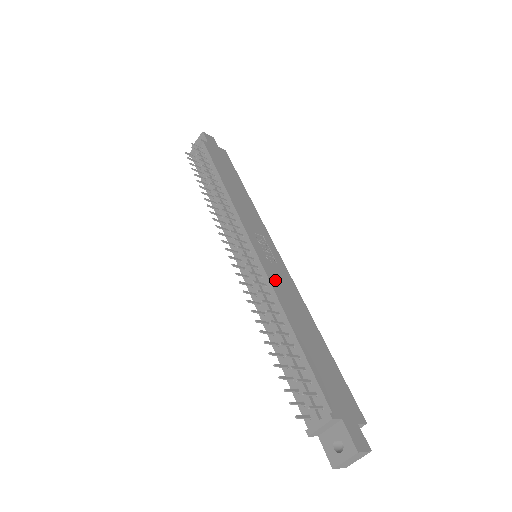
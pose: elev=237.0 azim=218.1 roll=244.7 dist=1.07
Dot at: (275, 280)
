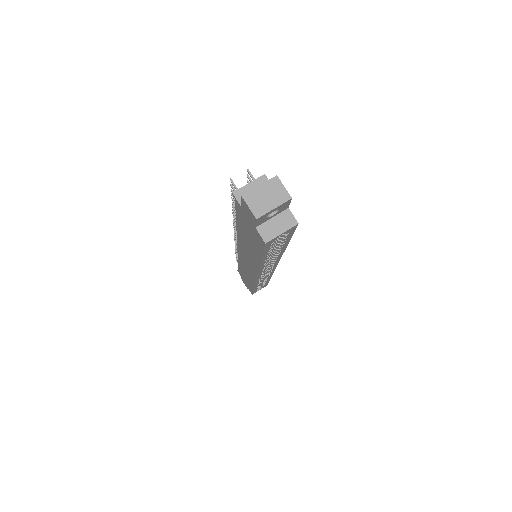
Dot at: occluded
